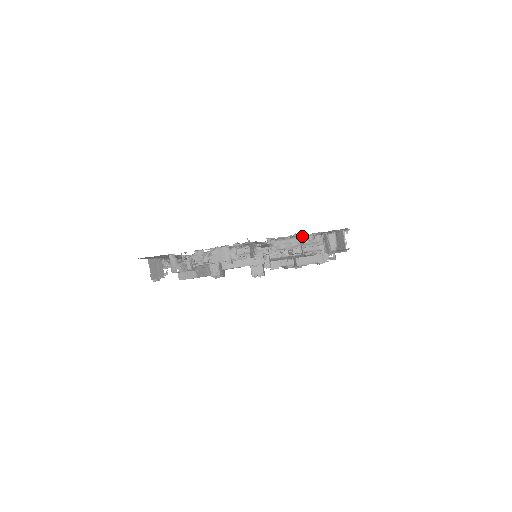
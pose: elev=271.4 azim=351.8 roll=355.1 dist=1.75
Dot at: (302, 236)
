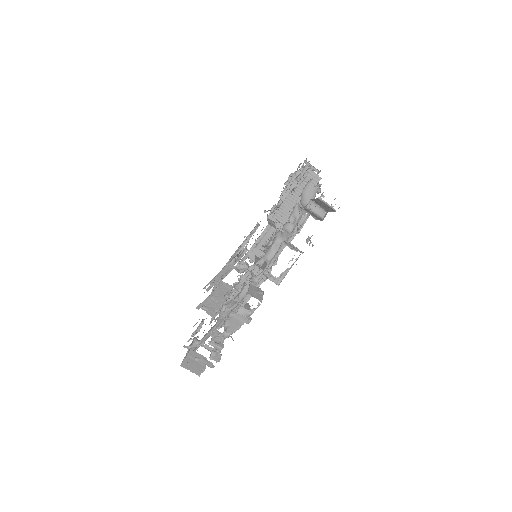
Dot at: (283, 227)
